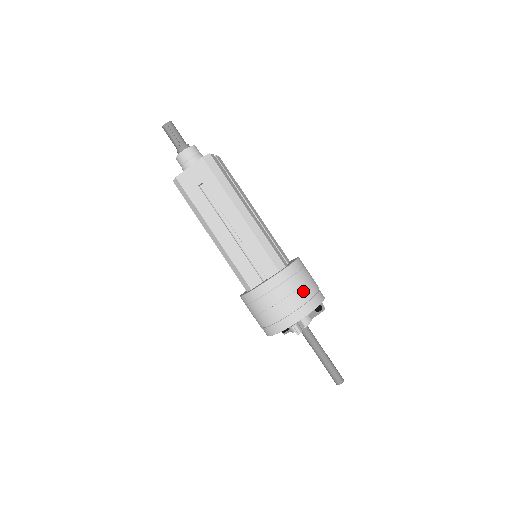
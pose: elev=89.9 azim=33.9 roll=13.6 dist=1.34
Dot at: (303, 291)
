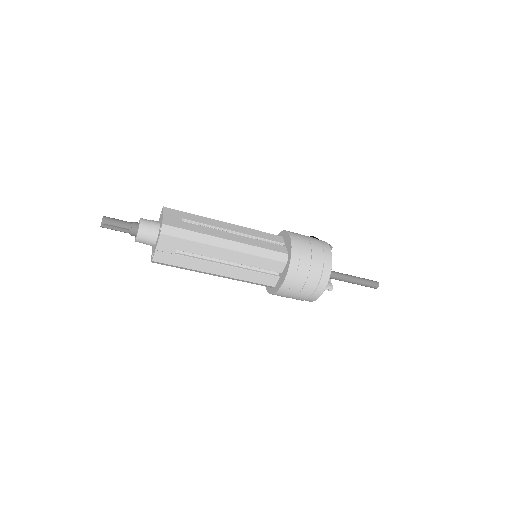
Dot at: (315, 263)
